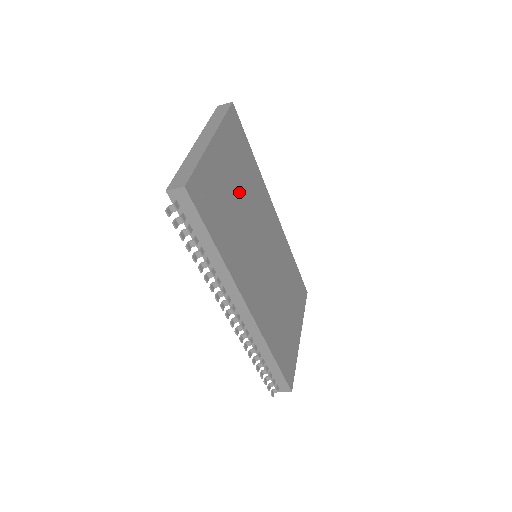
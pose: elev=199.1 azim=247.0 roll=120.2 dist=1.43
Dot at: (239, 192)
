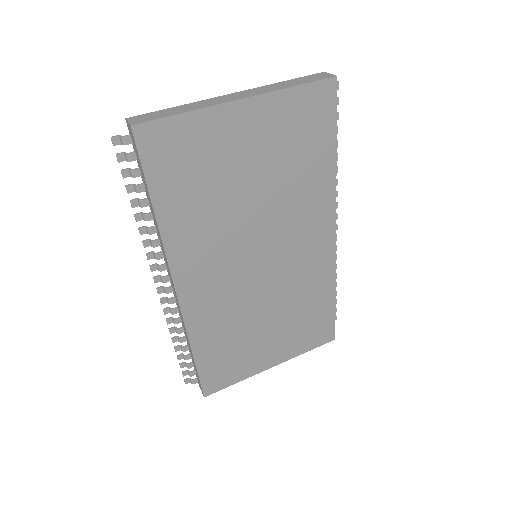
Dot at: (259, 179)
